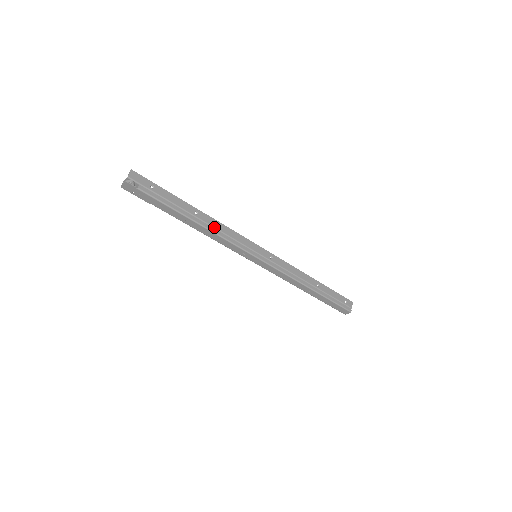
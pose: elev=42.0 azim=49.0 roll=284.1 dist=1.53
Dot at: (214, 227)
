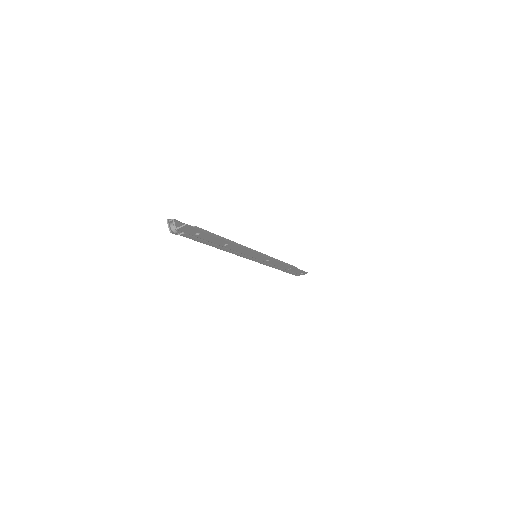
Dot at: (234, 250)
